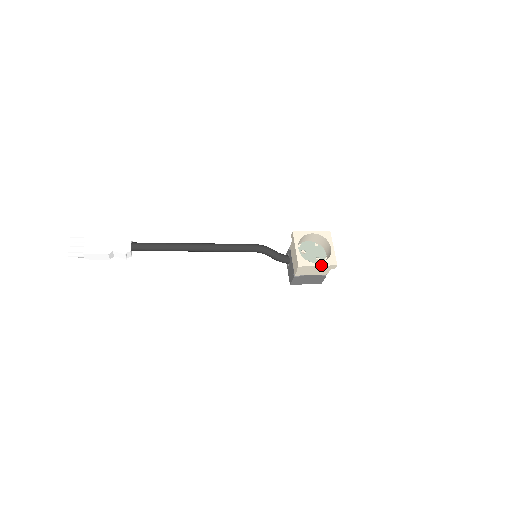
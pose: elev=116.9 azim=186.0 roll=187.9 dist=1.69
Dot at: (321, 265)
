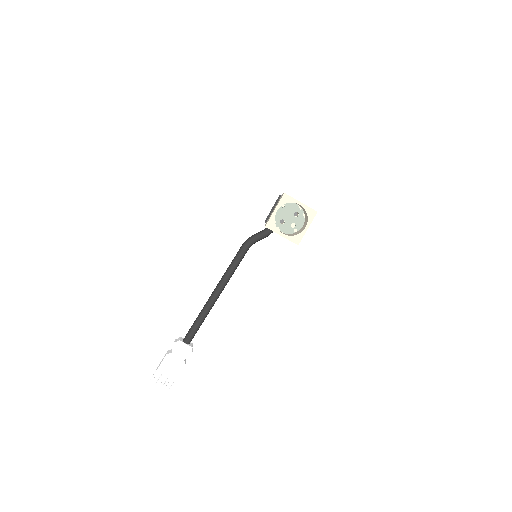
Dot at: occluded
